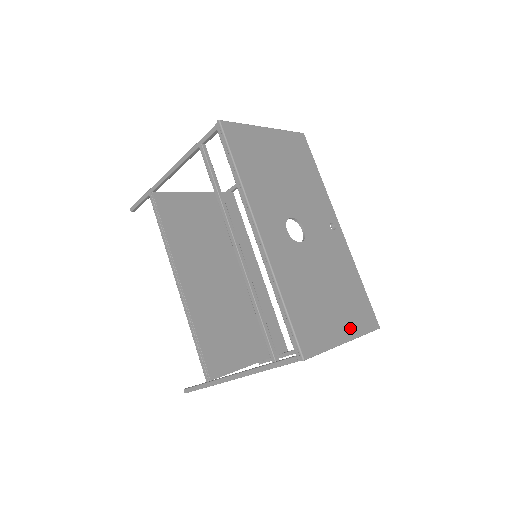
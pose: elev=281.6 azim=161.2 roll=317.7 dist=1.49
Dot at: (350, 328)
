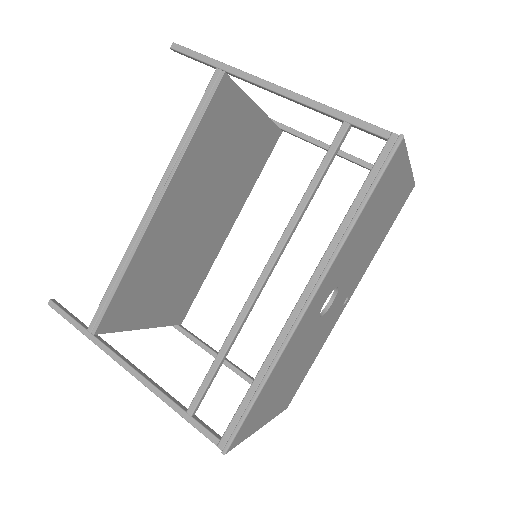
Dot at: (274, 412)
